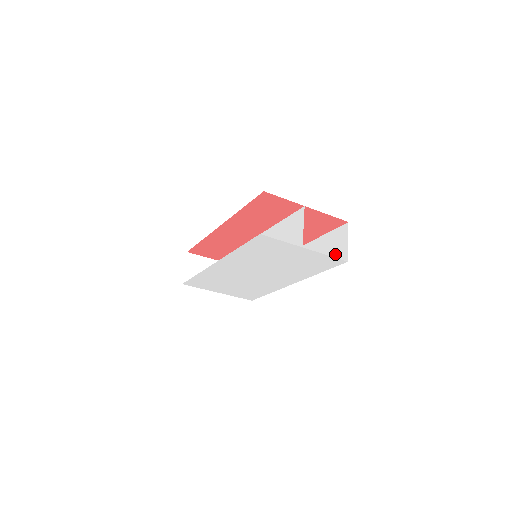
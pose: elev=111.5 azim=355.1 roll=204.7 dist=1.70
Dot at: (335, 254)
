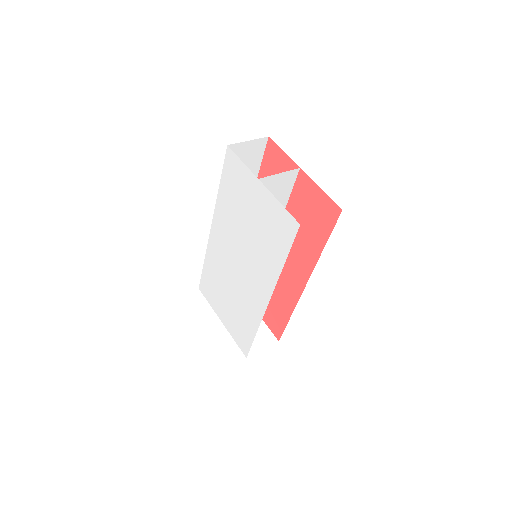
Dot at: occluded
